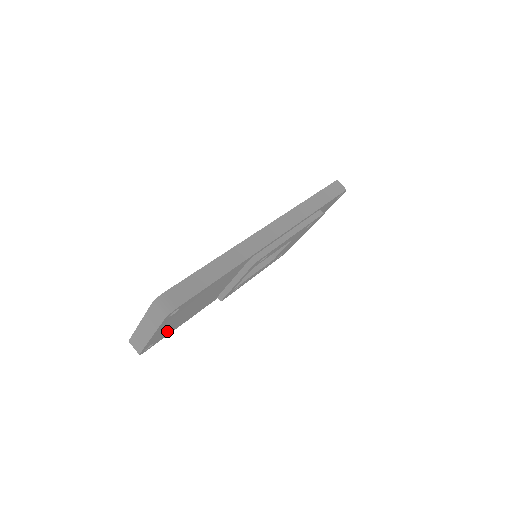
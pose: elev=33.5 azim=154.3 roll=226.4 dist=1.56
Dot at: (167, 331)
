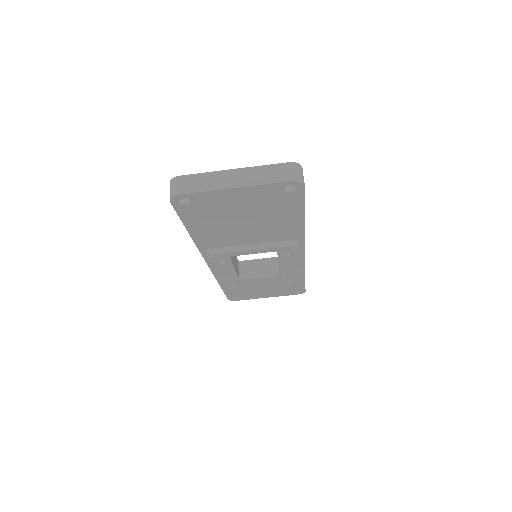
Dot at: (206, 210)
